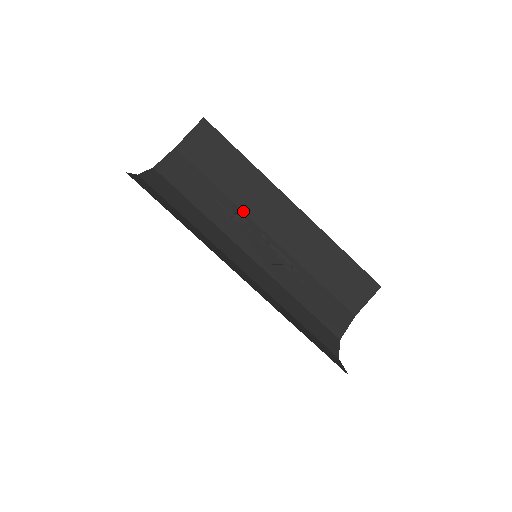
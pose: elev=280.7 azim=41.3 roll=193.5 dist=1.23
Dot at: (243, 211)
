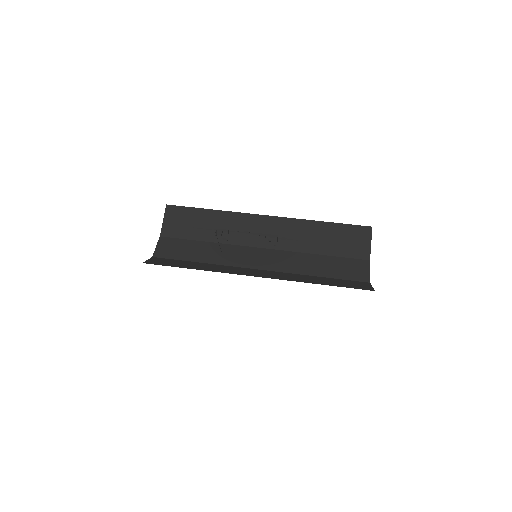
Dot at: (234, 245)
